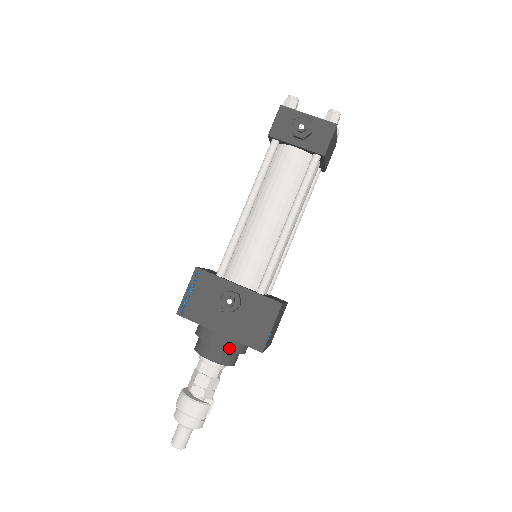
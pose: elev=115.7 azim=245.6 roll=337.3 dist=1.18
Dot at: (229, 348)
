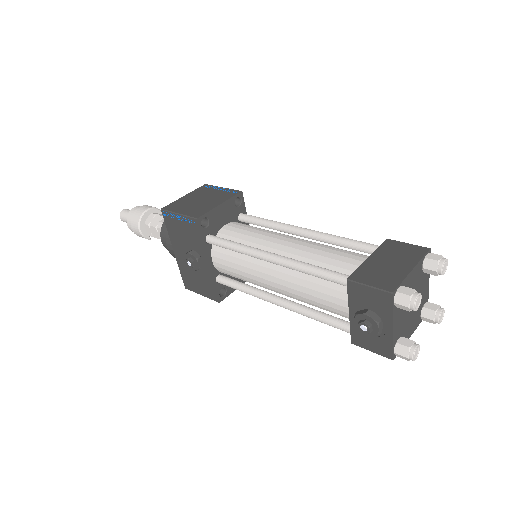
Dot at: occluded
